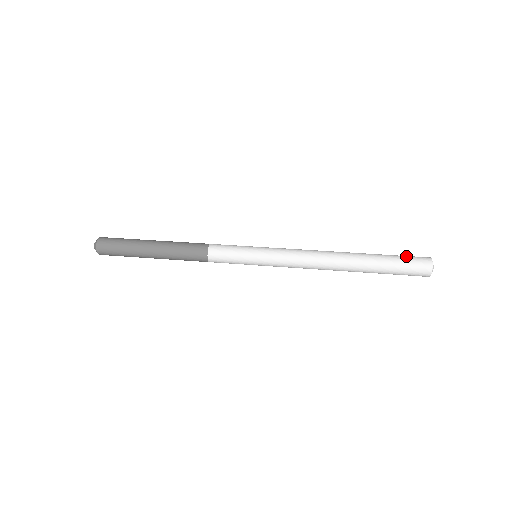
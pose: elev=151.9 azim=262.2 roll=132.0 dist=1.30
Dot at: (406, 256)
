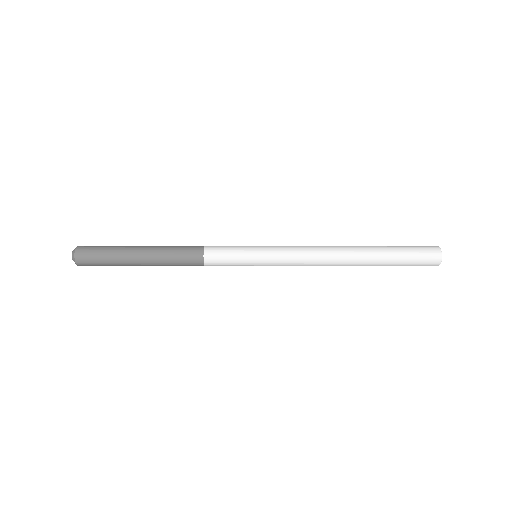
Dot at: (413, 246)
